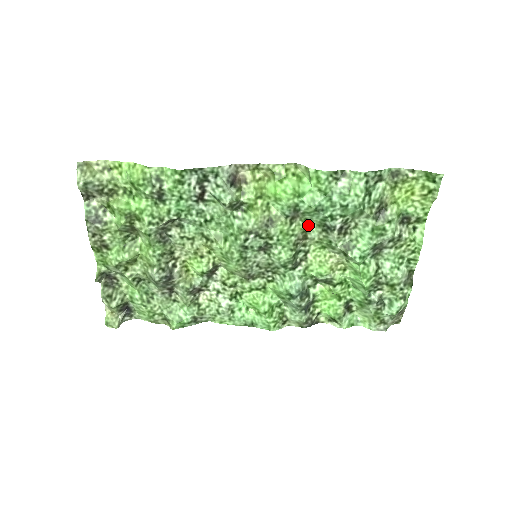
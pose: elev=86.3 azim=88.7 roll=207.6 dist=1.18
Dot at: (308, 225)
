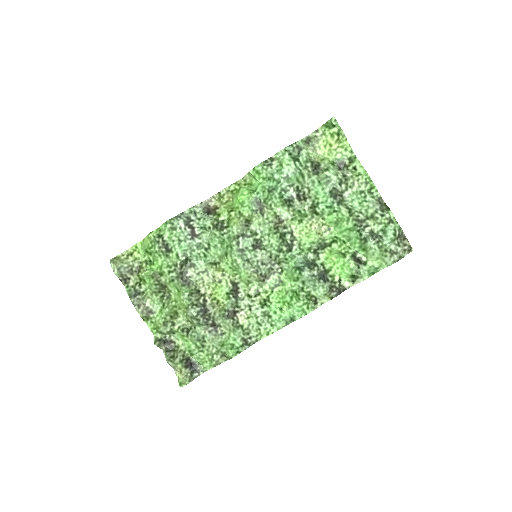
Dot at: (276, 210)
